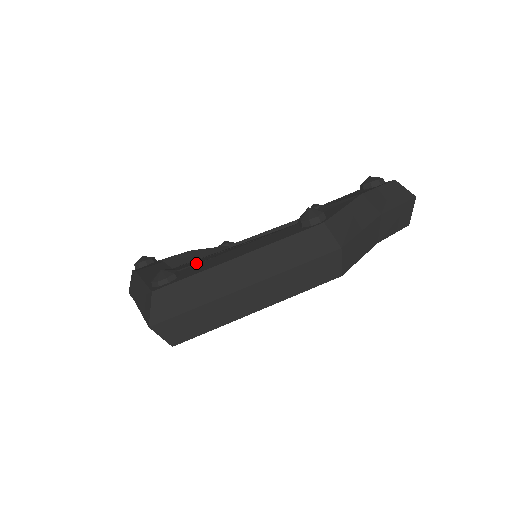
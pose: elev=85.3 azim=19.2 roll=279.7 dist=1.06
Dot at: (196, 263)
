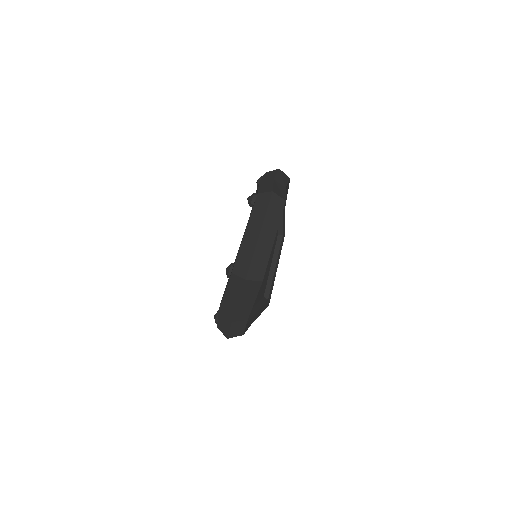
Dot at: occluded
